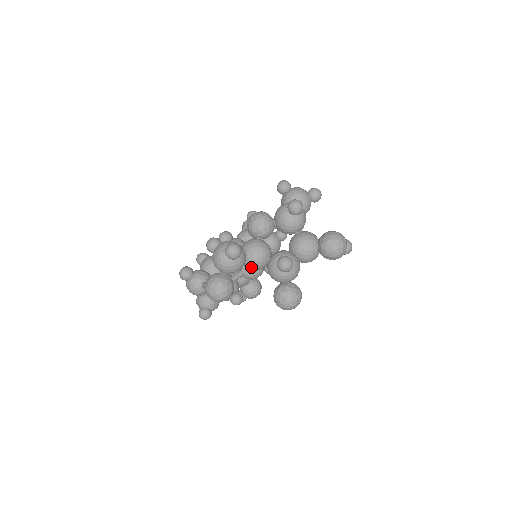
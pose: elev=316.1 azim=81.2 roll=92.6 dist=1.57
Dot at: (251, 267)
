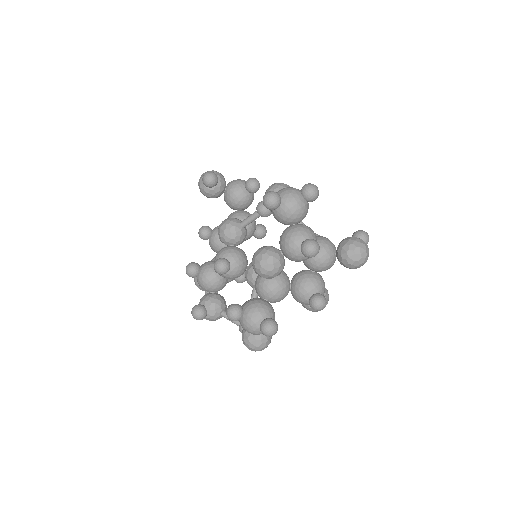
Dot at: occluded
